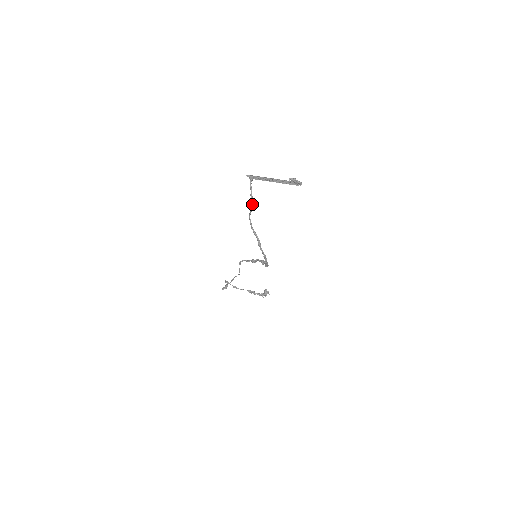
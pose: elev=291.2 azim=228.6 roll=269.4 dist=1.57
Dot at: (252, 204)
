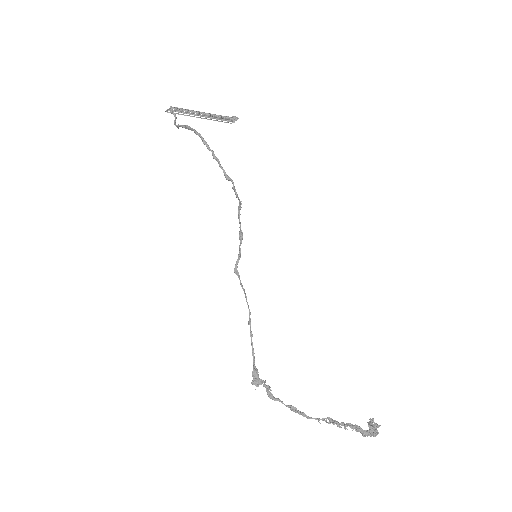
Dot at: (175, 117)
